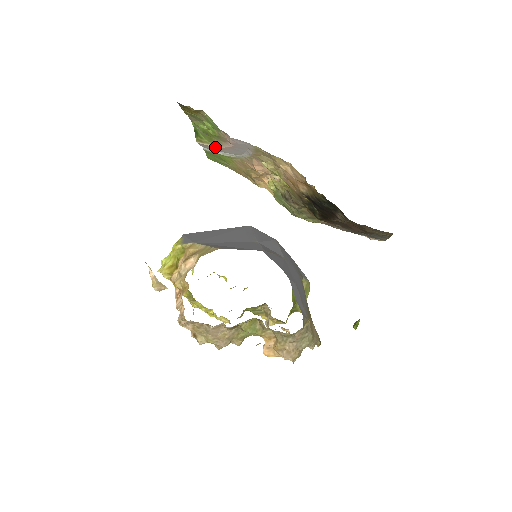
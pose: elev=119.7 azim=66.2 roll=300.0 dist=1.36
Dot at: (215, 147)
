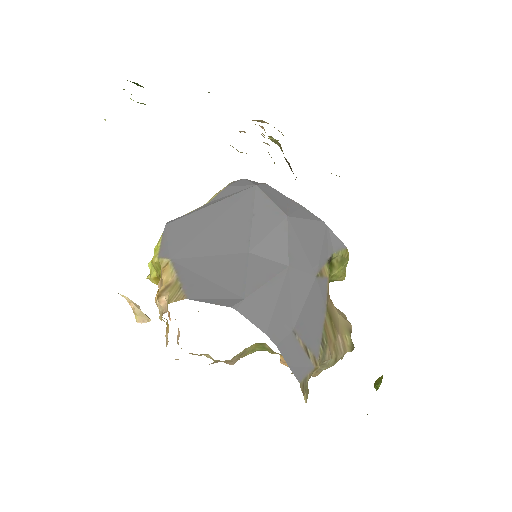
Dot at: occluded
